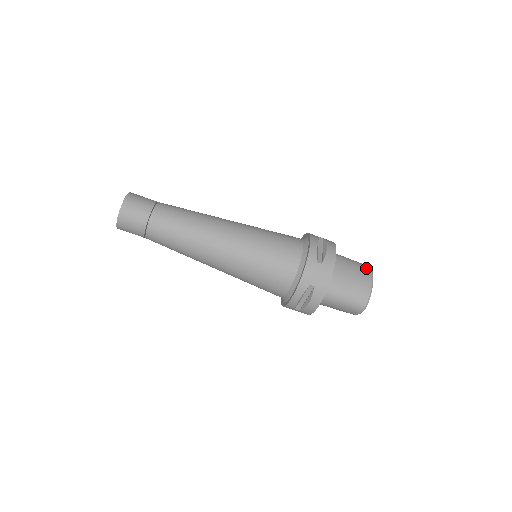
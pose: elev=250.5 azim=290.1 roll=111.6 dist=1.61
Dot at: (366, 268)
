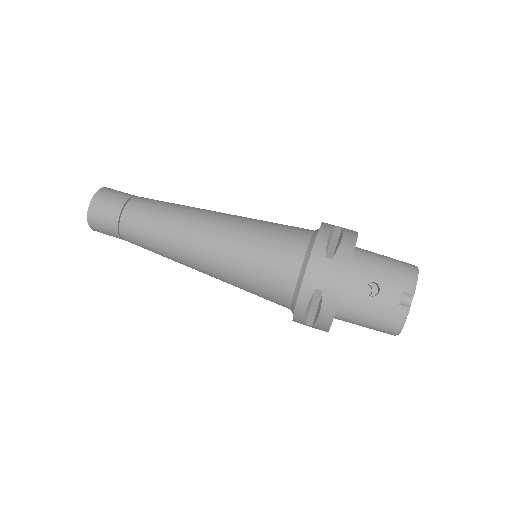
Dot at: occluded
